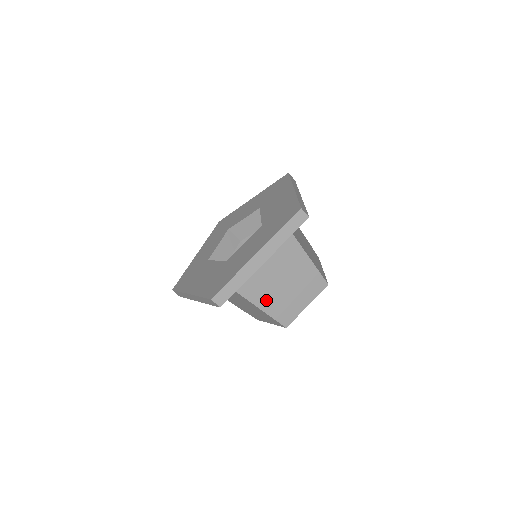
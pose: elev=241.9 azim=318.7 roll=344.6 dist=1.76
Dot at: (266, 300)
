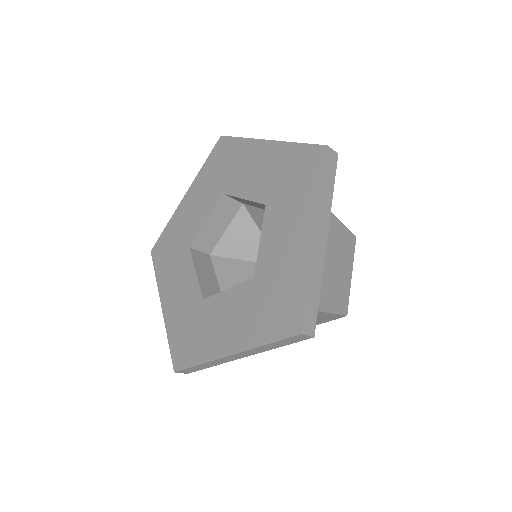
Dot at: (322, 296)
